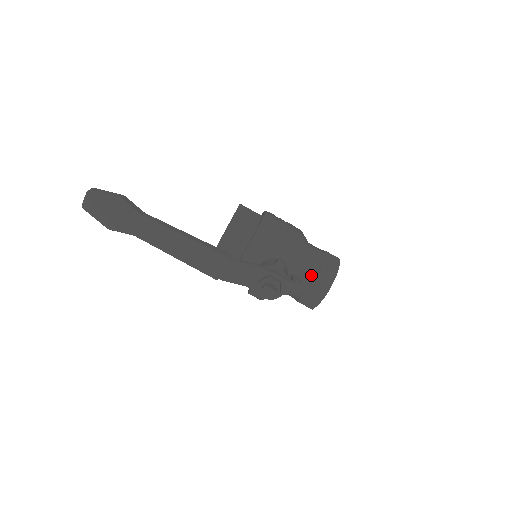
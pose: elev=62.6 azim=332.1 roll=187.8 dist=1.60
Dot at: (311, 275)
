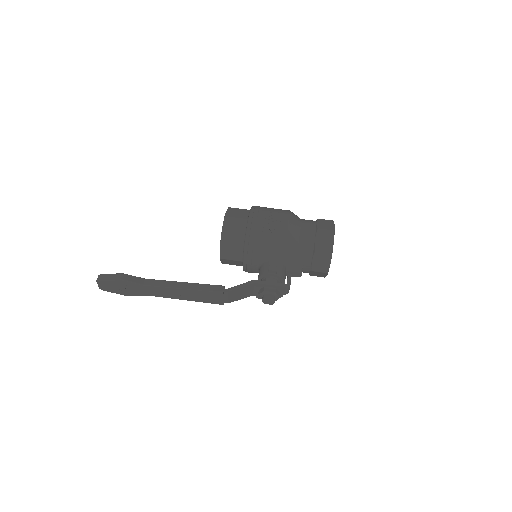
Dot at: (309, 259)
